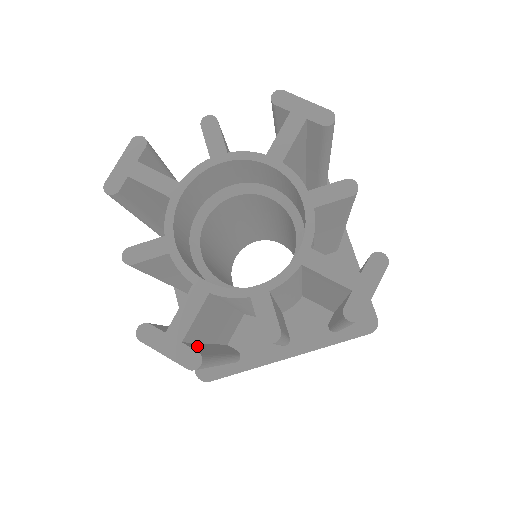
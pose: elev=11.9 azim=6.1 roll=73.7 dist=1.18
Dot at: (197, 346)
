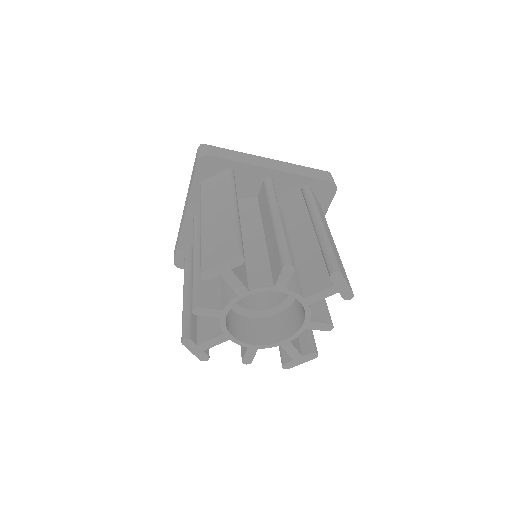
Dot at: occluded
